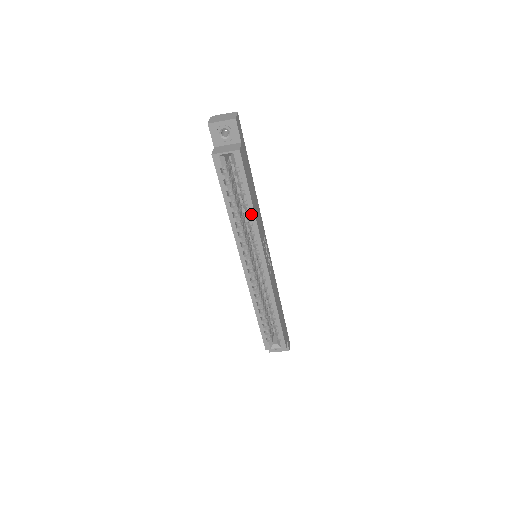
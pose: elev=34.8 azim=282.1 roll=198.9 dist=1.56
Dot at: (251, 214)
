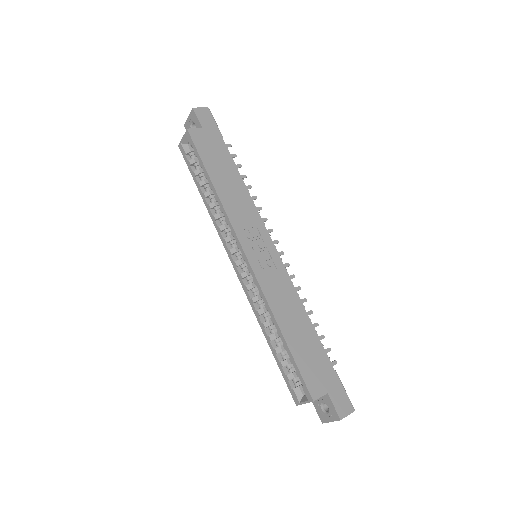
Dot at: (214, 193)
